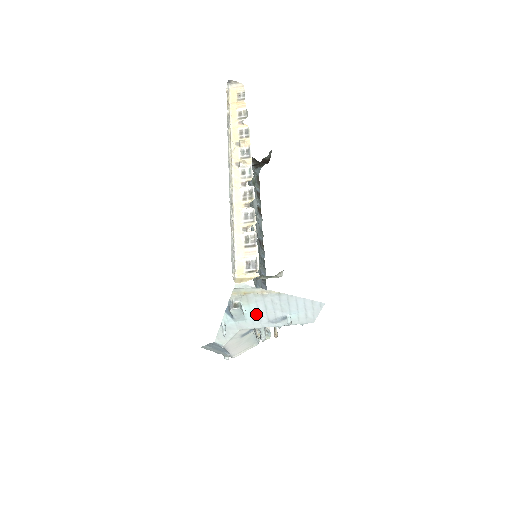
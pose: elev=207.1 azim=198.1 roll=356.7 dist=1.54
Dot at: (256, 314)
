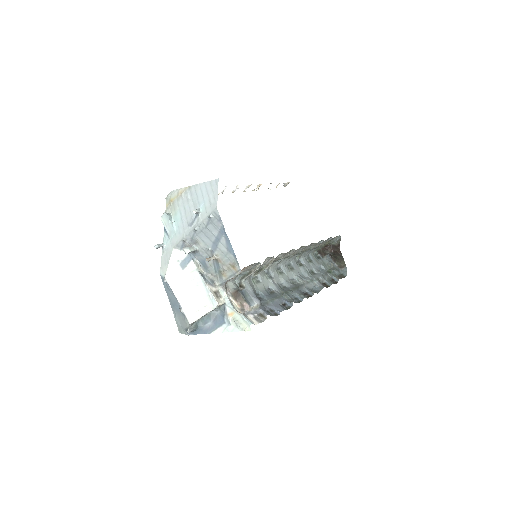
Dot at: (181, 222)
